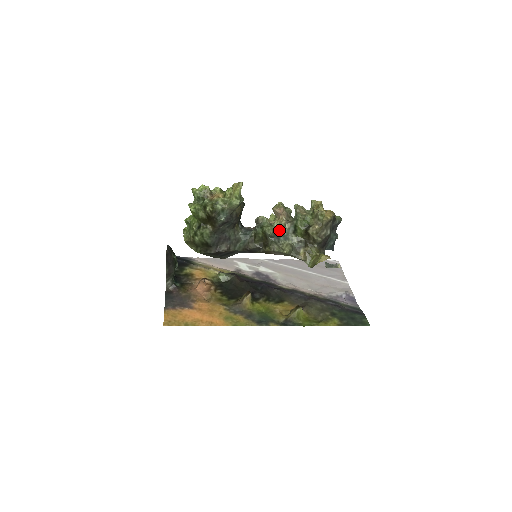
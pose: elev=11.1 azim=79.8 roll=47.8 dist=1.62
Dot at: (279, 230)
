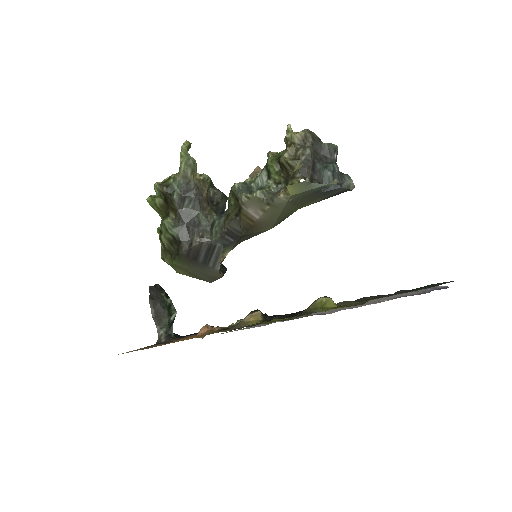
Dot at: (250, 183)
